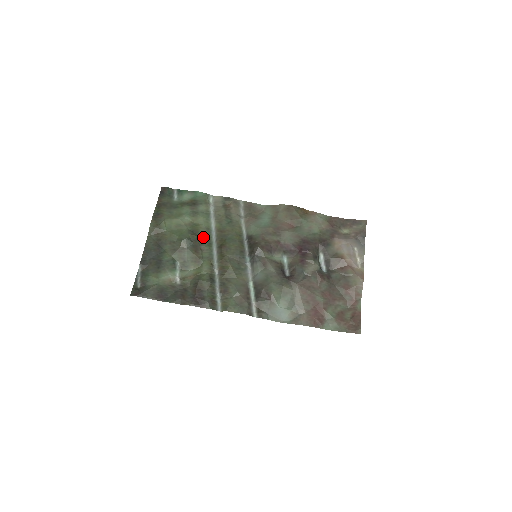
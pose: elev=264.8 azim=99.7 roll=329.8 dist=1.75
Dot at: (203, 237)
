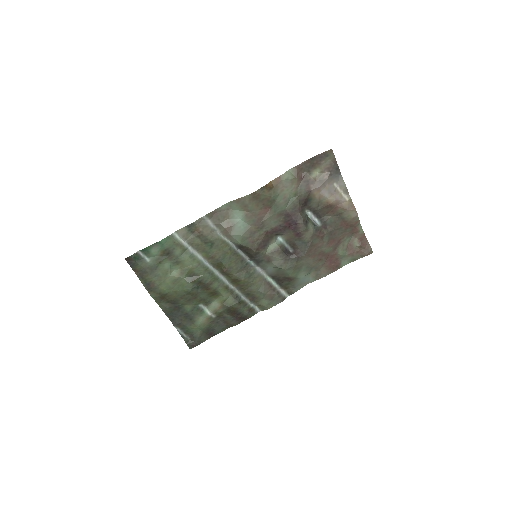
Dot at: (202, 274)
